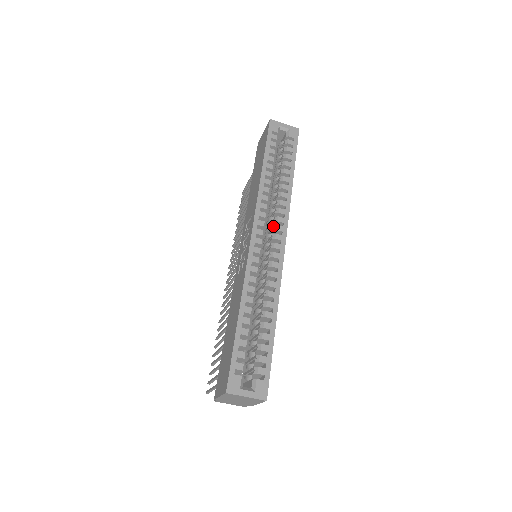
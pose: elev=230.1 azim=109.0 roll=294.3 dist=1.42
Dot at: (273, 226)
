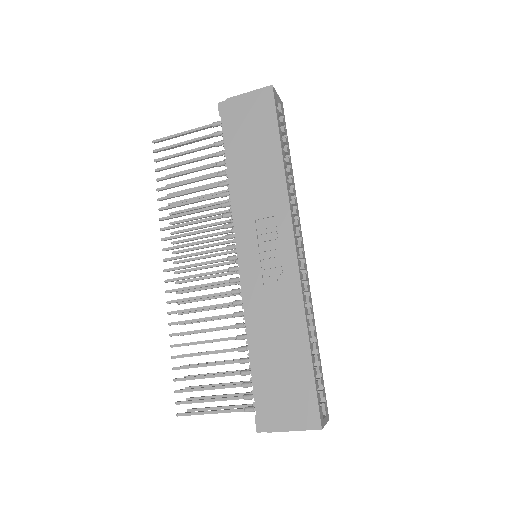
Dot at: occluded
